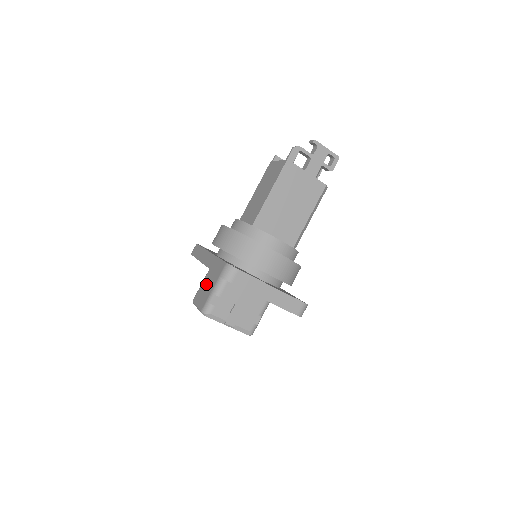
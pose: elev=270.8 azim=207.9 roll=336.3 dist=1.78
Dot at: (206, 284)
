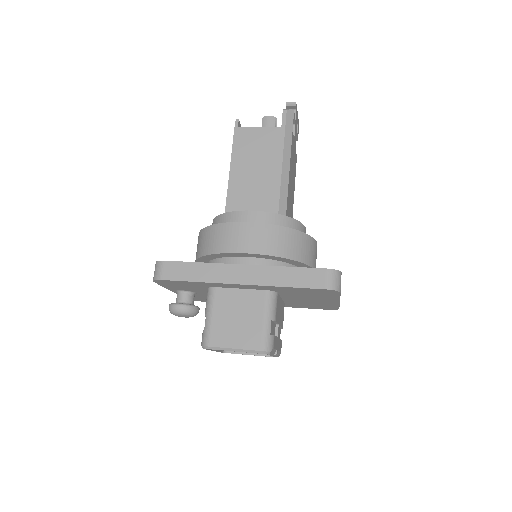
Dot at: (232, 313)
